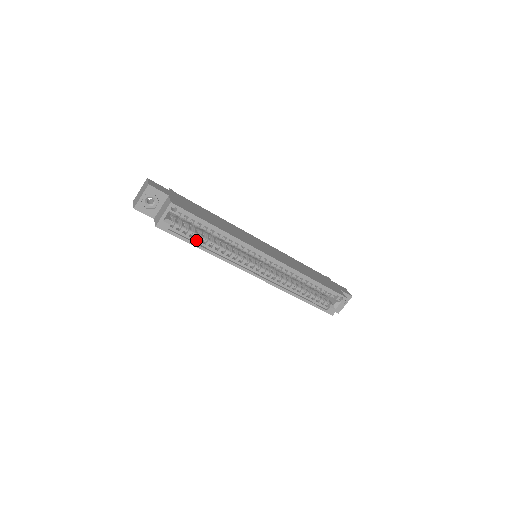
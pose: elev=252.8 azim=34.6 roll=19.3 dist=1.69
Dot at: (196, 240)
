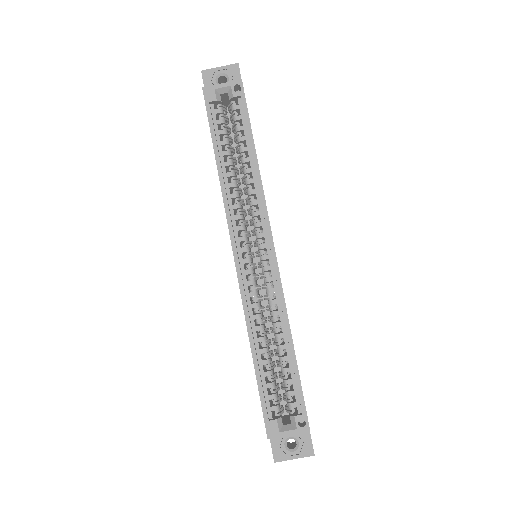
Dot at: (221, 147)
